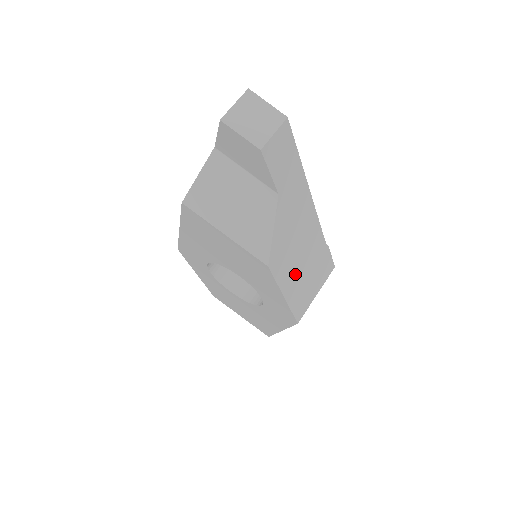
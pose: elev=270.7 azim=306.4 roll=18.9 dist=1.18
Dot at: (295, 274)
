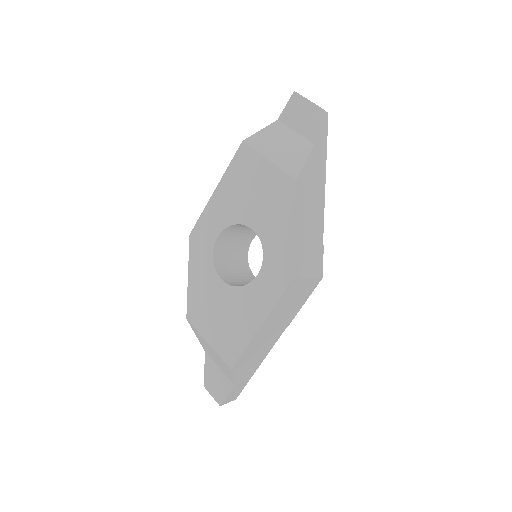
Dot at: (304, 224)
